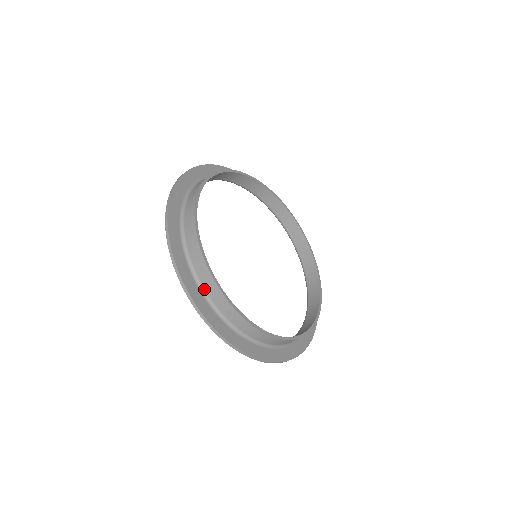
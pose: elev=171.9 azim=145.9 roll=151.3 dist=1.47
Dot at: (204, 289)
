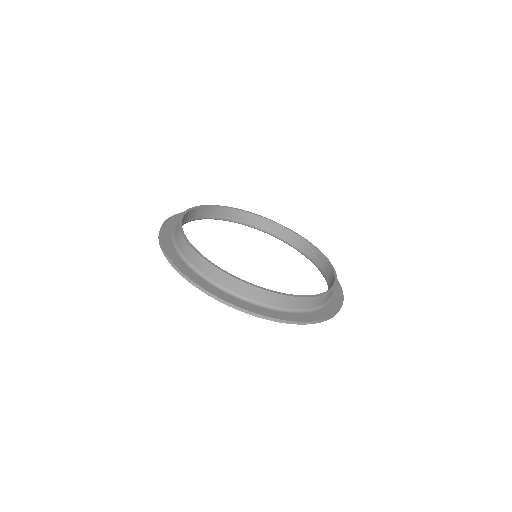
Dot at: (194, 267)
